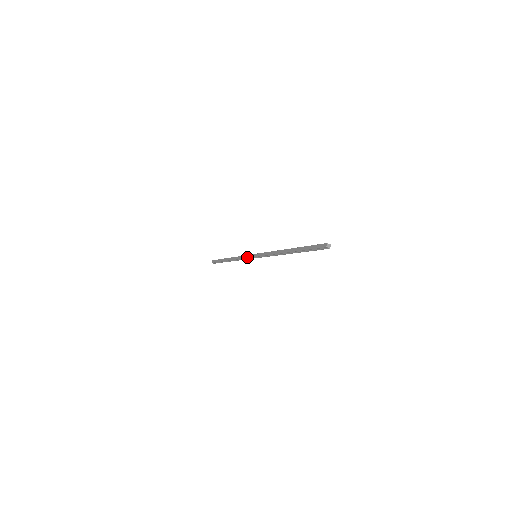
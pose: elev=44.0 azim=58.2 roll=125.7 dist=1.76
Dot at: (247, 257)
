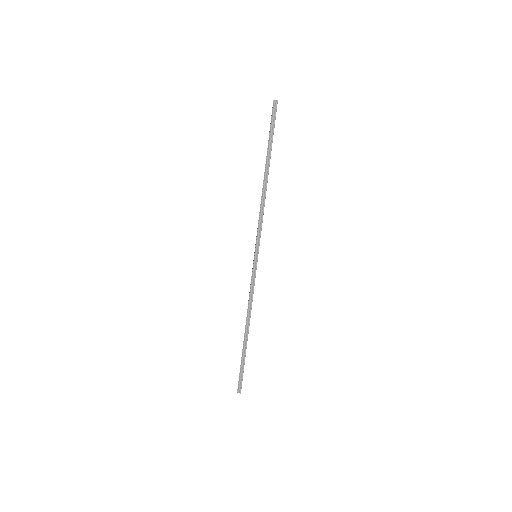
Dot at: occluded
